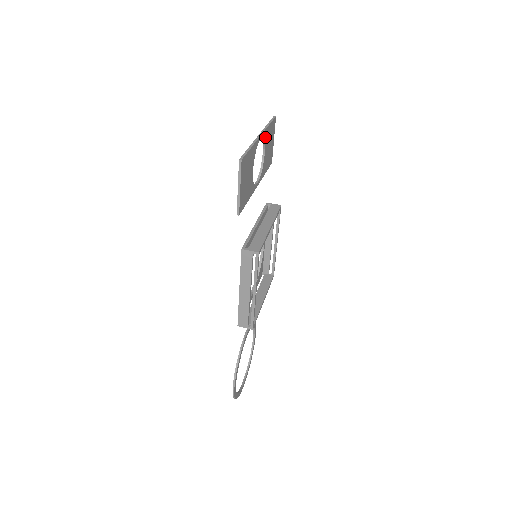
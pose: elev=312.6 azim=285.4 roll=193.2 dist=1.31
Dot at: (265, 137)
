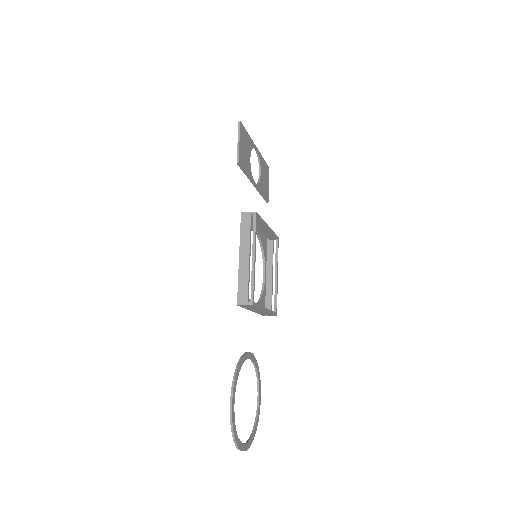
Dot at: (260, 160)
